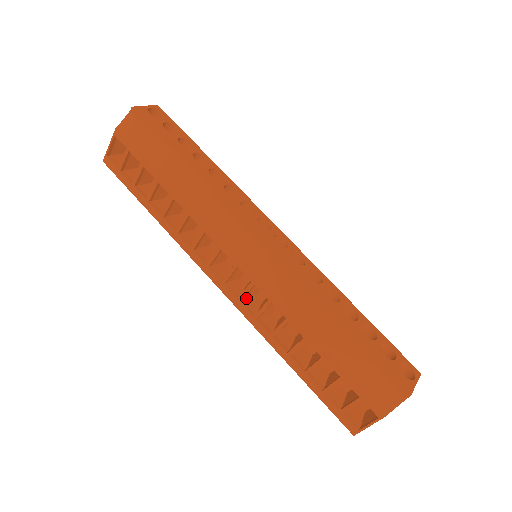
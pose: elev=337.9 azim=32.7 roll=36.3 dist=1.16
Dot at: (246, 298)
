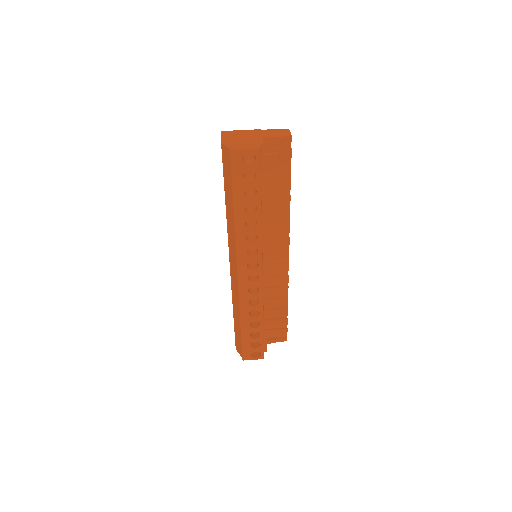
Dot at: occluded
